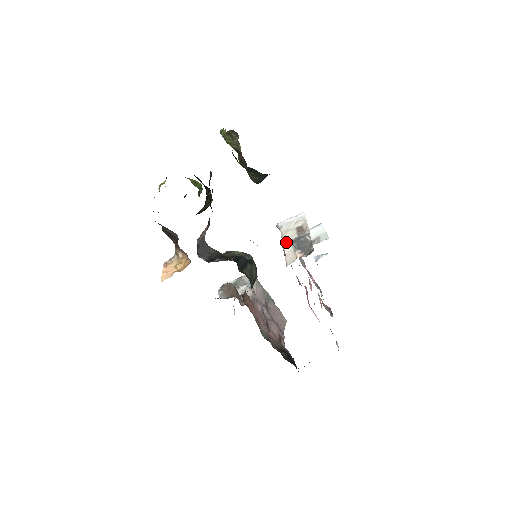
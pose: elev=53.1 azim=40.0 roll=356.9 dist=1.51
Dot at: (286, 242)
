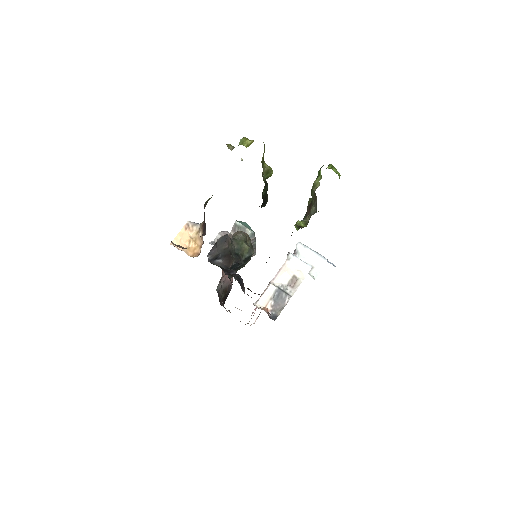
Dot at: (276, 280)
